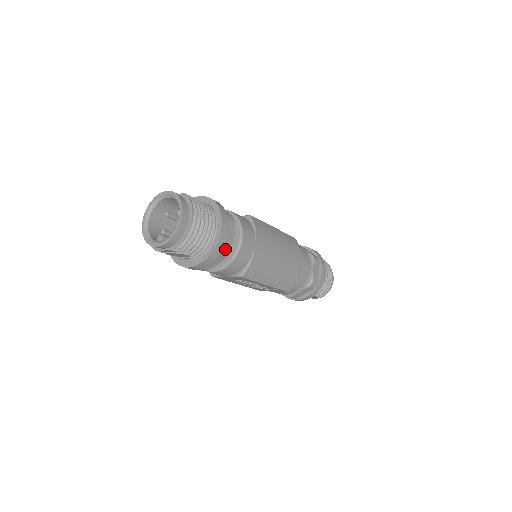
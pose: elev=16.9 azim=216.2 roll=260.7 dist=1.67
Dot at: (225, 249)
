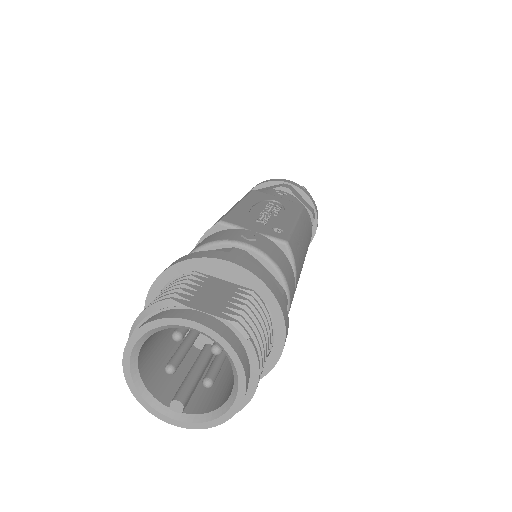
Dot at: occluded
